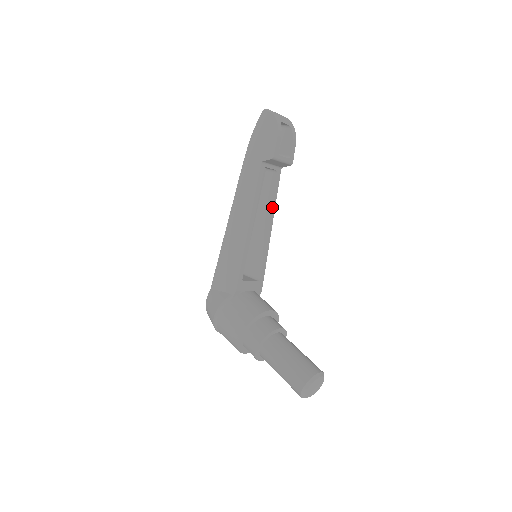
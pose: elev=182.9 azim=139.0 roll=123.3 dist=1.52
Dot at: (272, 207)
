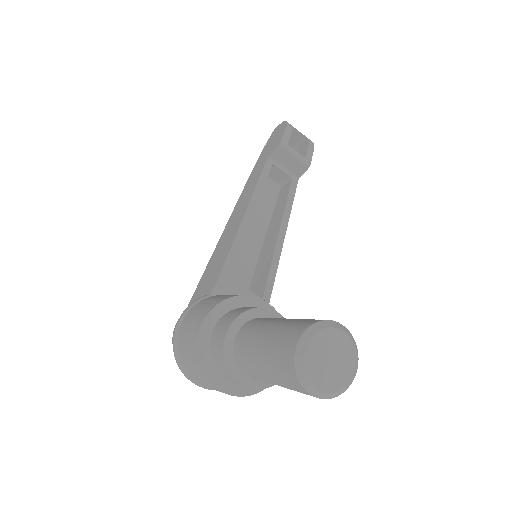
Dot at: (285, 213)
